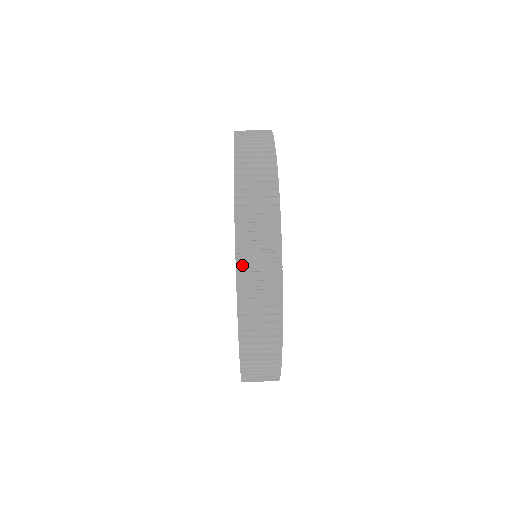
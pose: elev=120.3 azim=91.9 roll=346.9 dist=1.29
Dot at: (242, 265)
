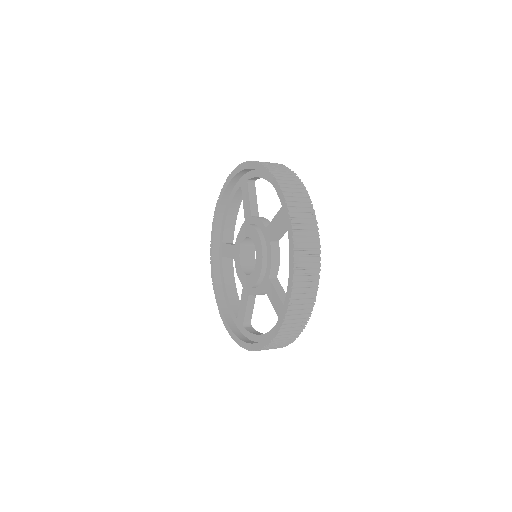
Dot at: occluded
